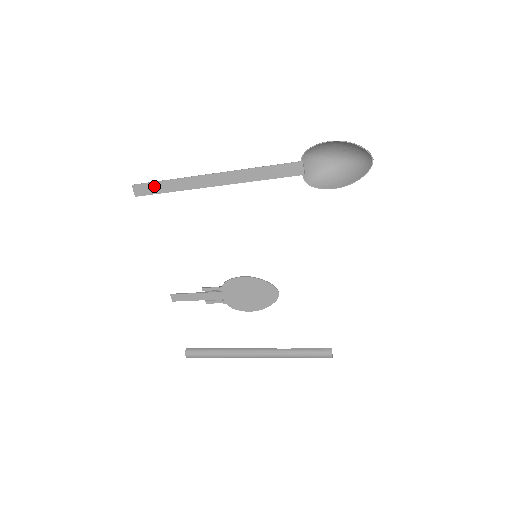
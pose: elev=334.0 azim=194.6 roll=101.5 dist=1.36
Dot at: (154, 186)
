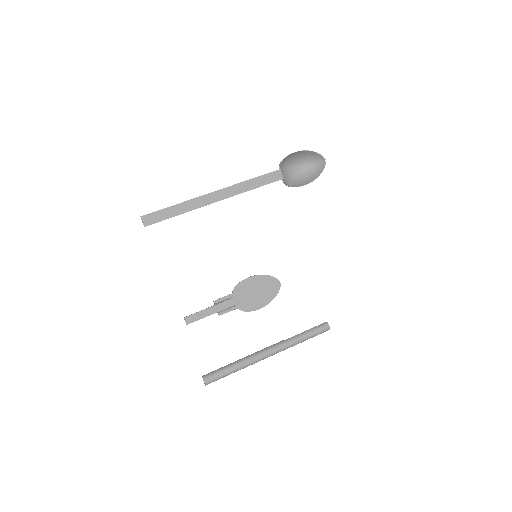
Dot at: (163, 213)
